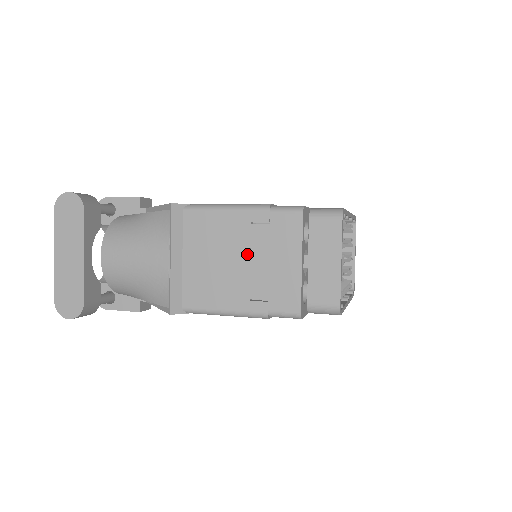
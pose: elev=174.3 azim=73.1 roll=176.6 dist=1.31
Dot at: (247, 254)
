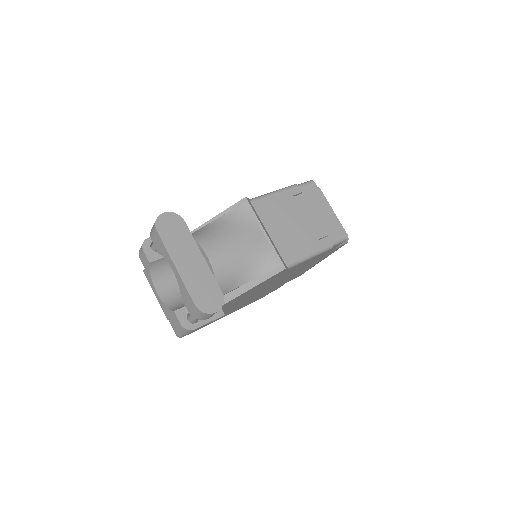
Dot at: (302, 214)
